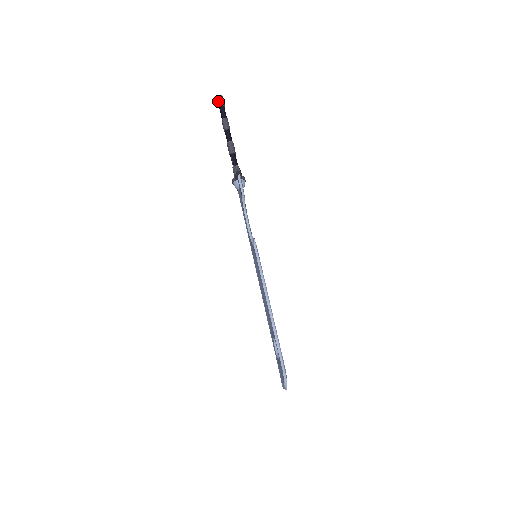
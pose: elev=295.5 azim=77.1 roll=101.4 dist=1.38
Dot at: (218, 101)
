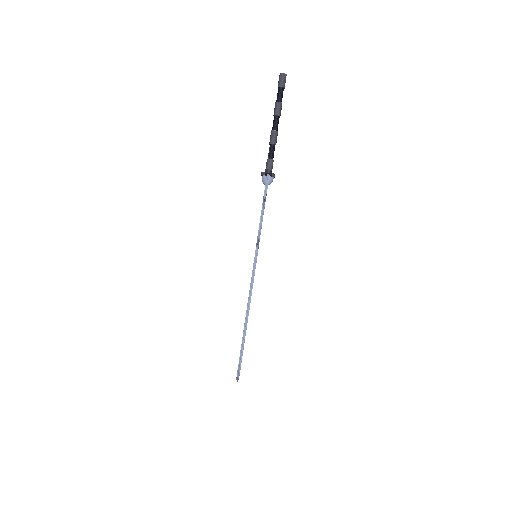
Dot at: (280, 79)
